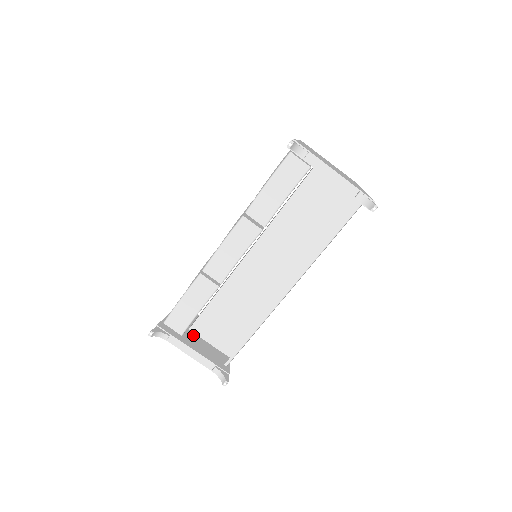
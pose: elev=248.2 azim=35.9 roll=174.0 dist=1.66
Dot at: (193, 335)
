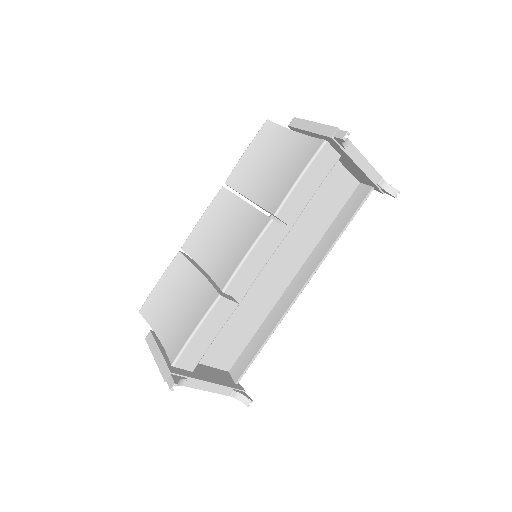
Dot at: occluded
